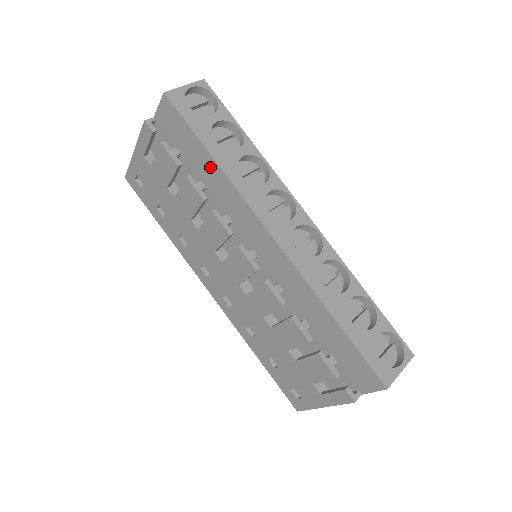
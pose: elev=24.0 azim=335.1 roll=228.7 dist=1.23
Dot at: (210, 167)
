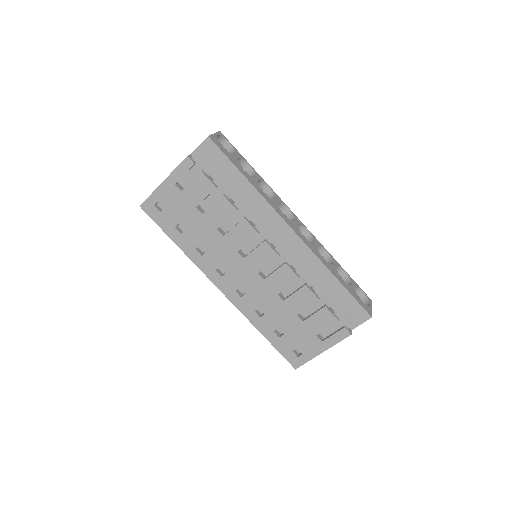
Dot at: (243, 187)
